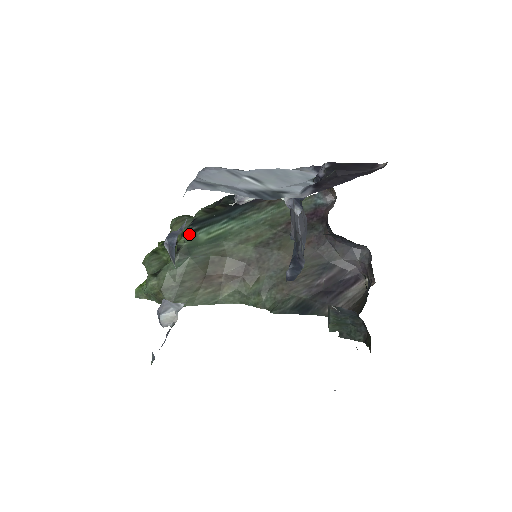
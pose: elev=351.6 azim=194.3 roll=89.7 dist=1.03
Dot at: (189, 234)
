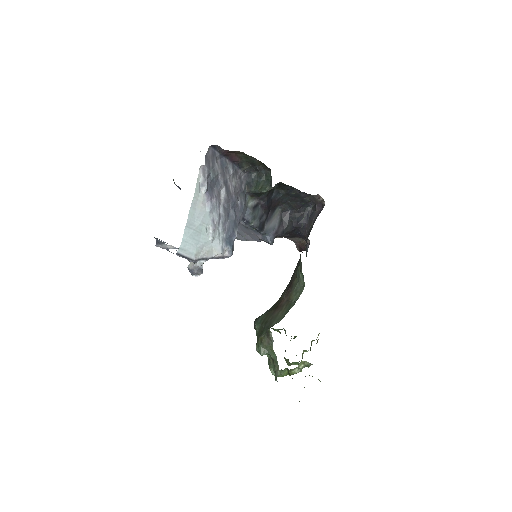
Dot at: occluded
